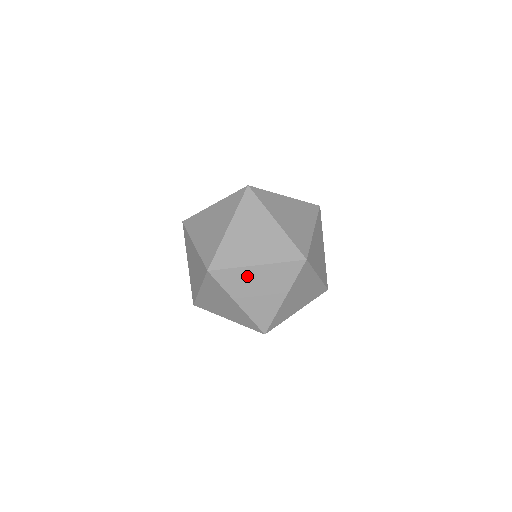
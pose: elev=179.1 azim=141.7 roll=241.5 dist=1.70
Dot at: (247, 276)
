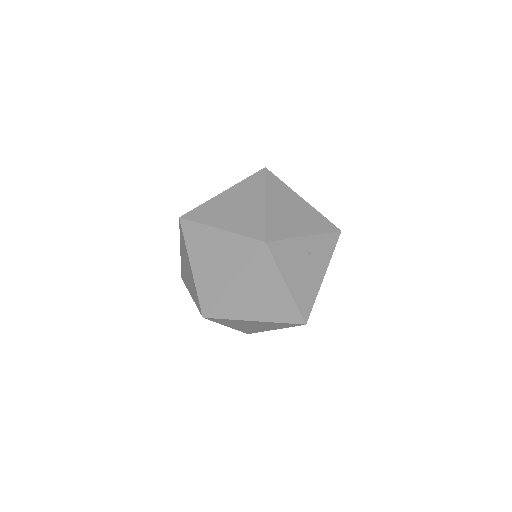
Dot at: (218, 204)
